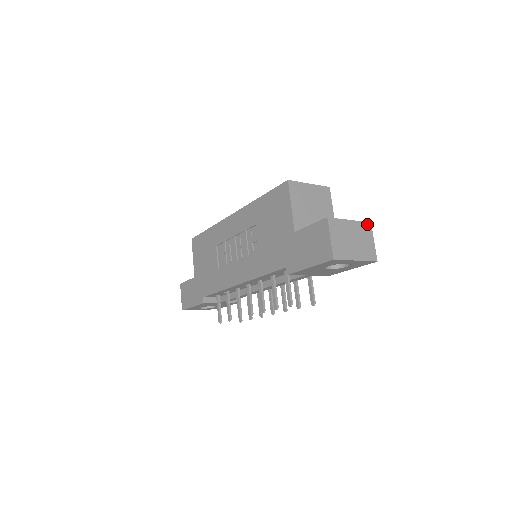
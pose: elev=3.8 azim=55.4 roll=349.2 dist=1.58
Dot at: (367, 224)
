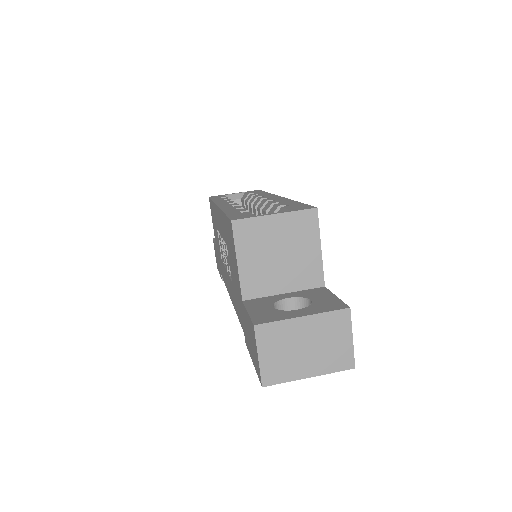
Dot at: (341, 313)
